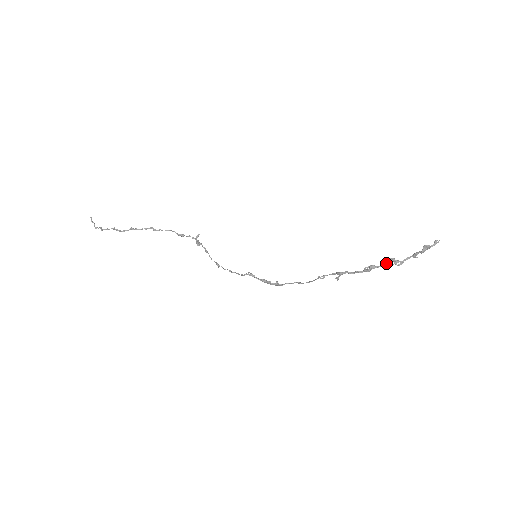
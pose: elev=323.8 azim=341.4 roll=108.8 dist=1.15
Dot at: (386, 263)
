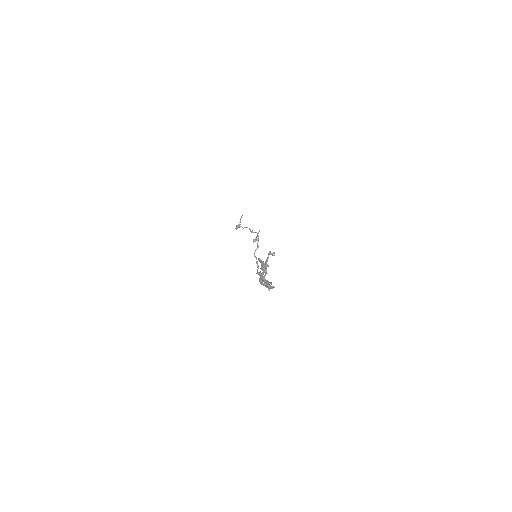
Dot at: occluded
